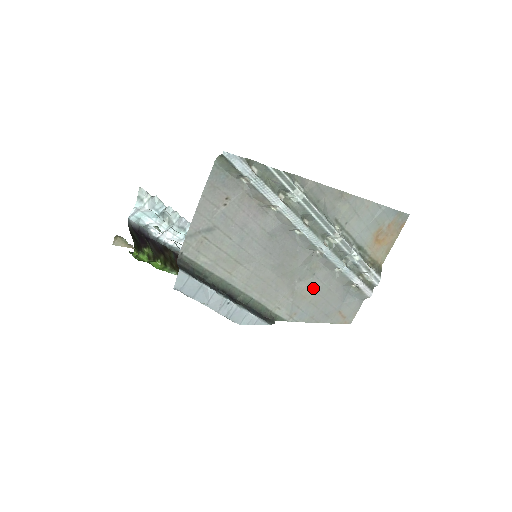
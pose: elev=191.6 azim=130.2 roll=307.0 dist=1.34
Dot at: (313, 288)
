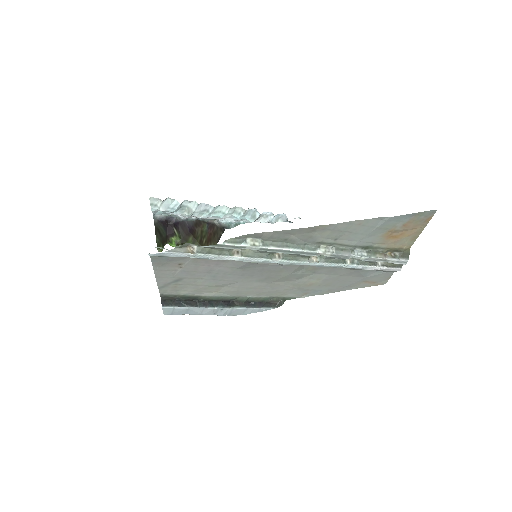
Dot at: (318, 278)
